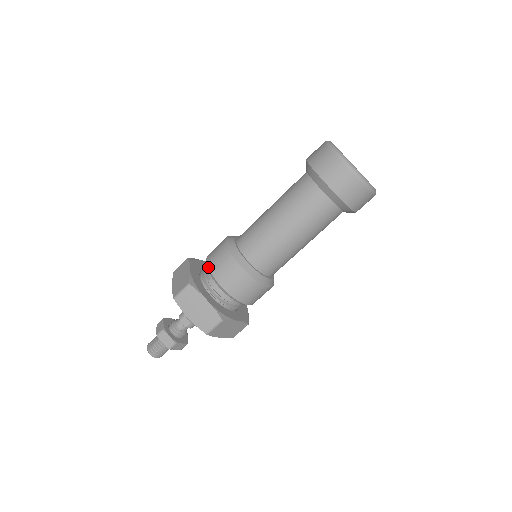
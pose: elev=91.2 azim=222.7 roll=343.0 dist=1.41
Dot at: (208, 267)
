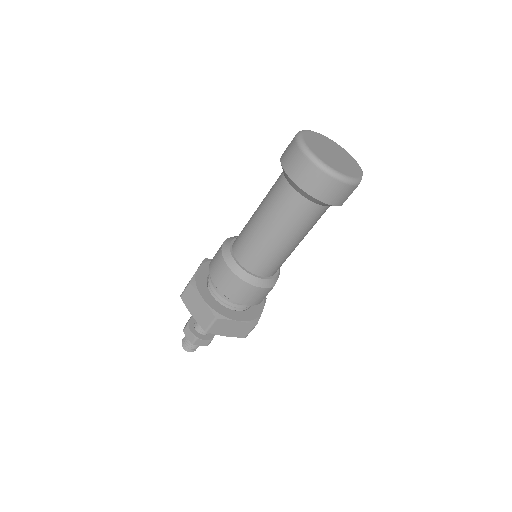
Dot at: occluded
